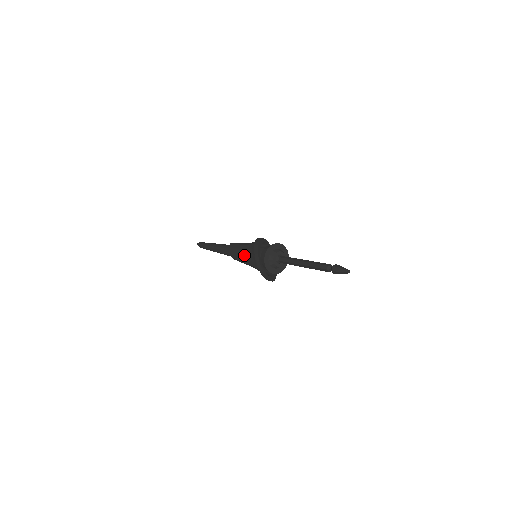
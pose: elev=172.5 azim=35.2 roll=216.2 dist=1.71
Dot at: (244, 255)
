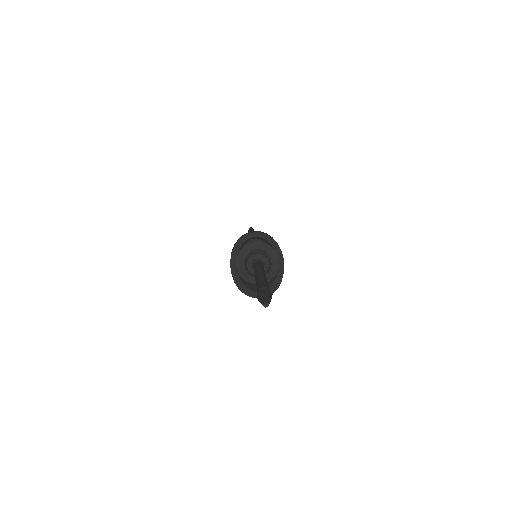
Dot at: occluded
